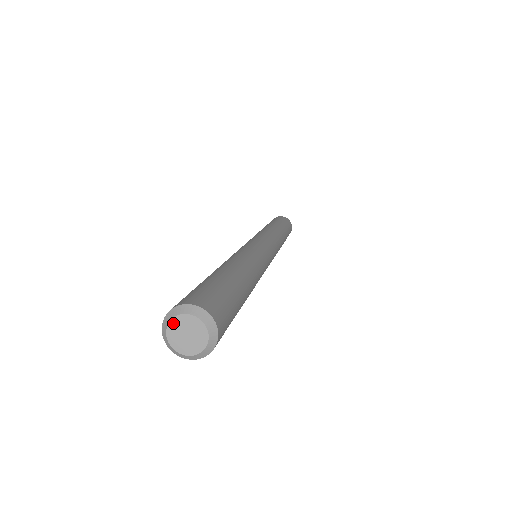
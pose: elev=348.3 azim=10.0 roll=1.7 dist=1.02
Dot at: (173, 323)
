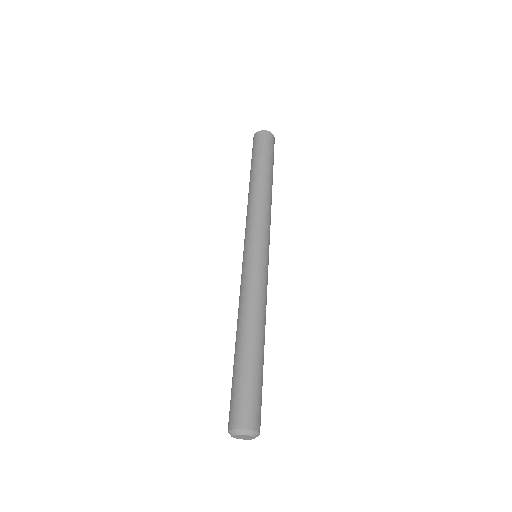
Dot at: (234, 437)
